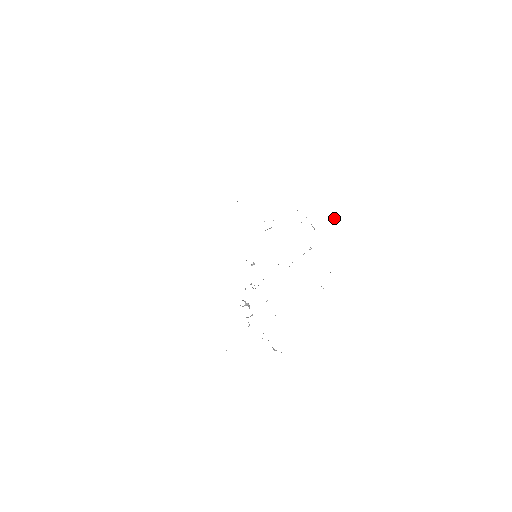
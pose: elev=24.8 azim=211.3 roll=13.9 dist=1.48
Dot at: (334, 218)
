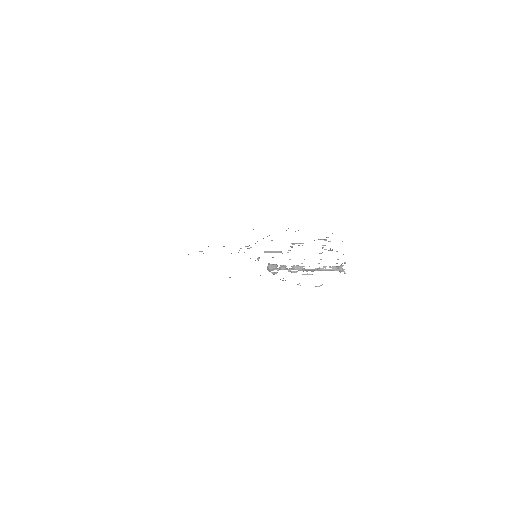
Dot at: occluded
